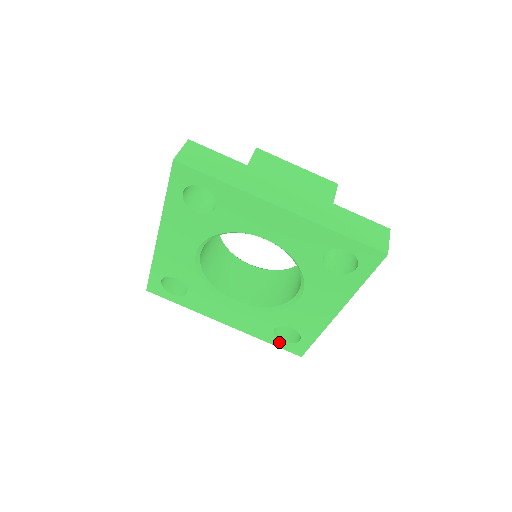
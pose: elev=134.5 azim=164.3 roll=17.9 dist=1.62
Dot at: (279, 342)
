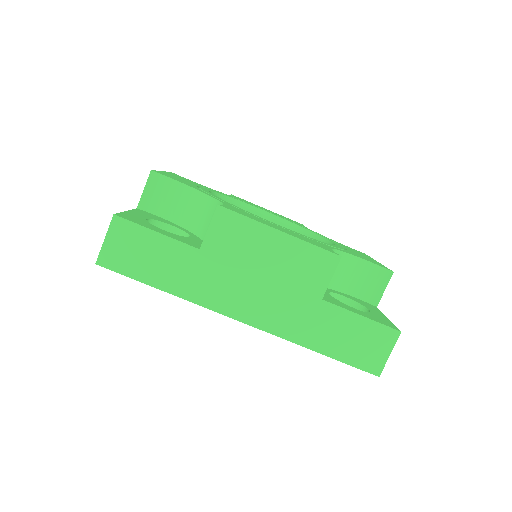
Dot at: occluded
